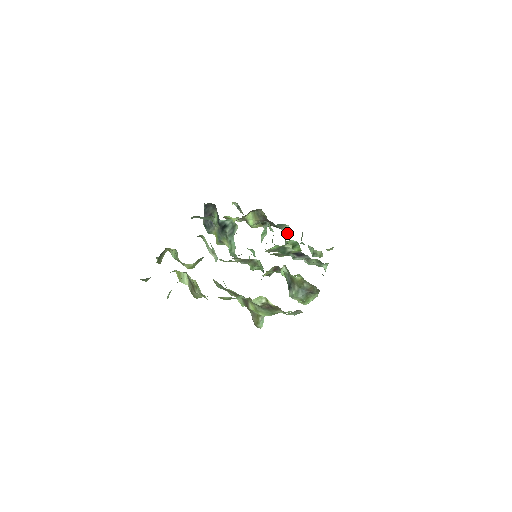
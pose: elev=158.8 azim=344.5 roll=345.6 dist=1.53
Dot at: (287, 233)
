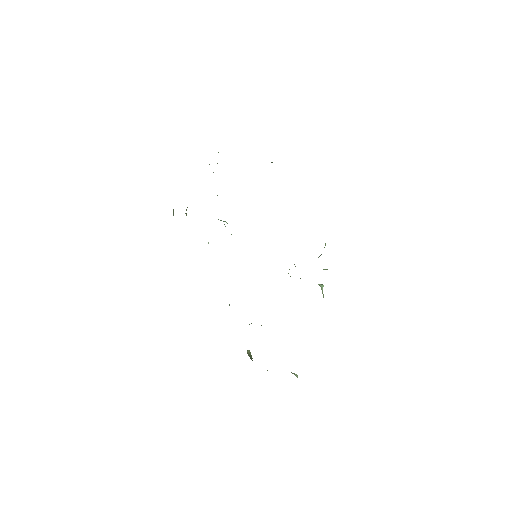
Dot at: occluded
